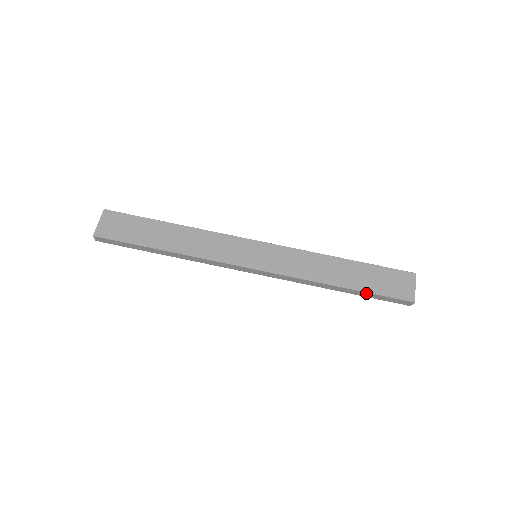
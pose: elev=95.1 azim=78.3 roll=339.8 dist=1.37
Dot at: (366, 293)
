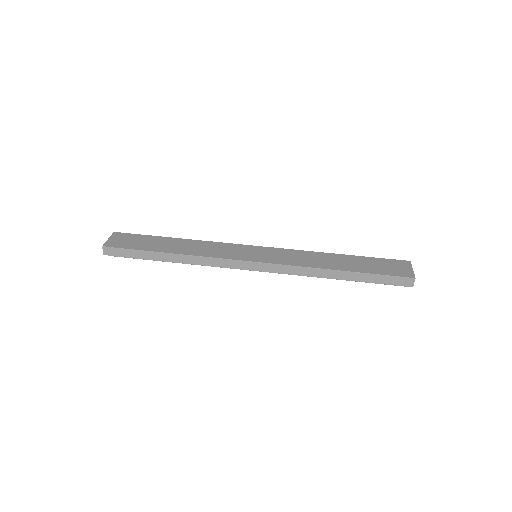
Dot at: (366, 275)
